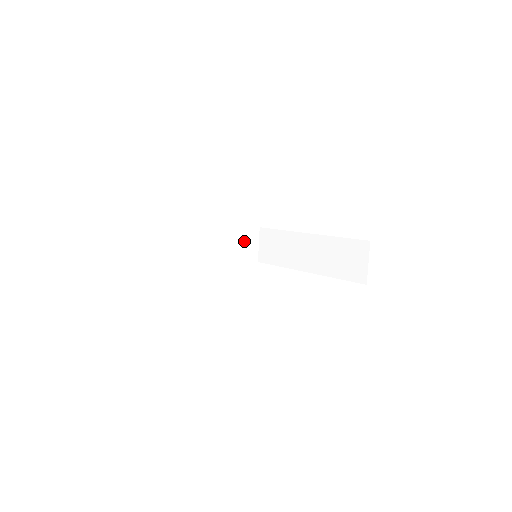
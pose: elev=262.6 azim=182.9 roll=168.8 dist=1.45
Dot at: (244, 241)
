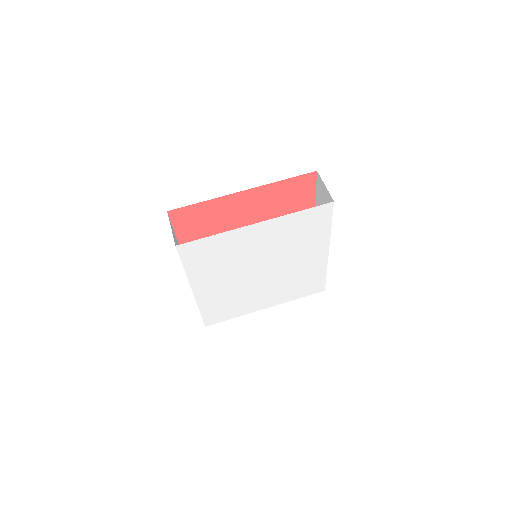
Dot at: occluded
